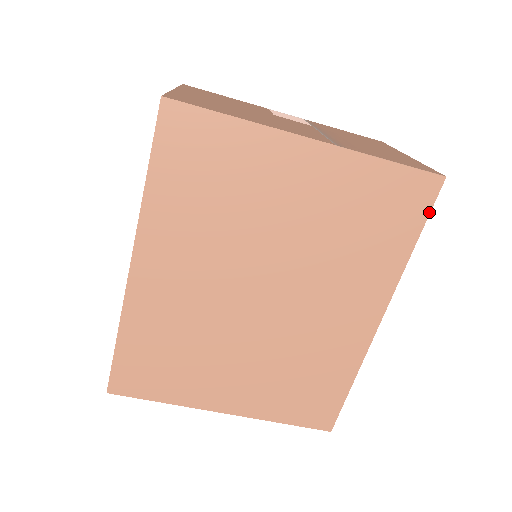
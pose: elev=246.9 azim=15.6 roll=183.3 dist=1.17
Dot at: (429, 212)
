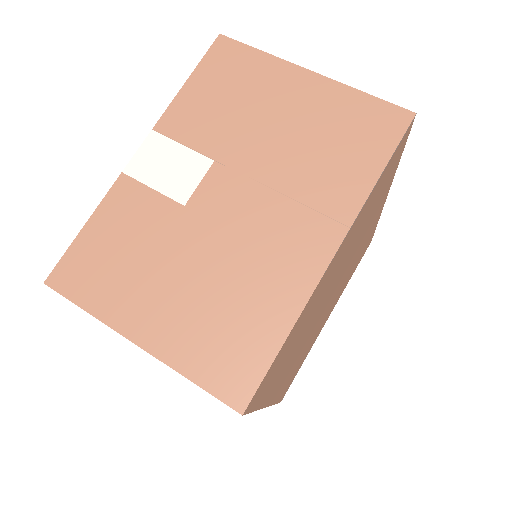
Dot at: occluded
